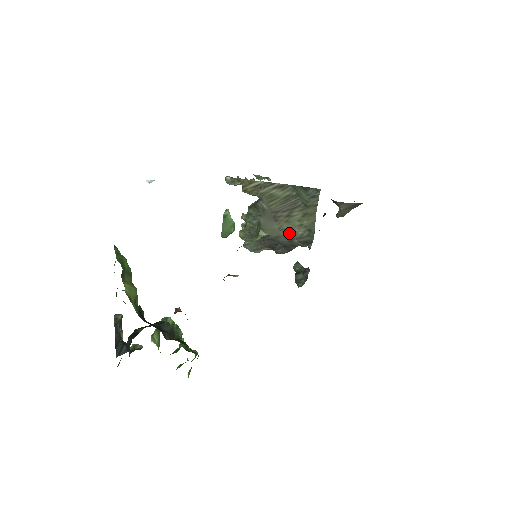
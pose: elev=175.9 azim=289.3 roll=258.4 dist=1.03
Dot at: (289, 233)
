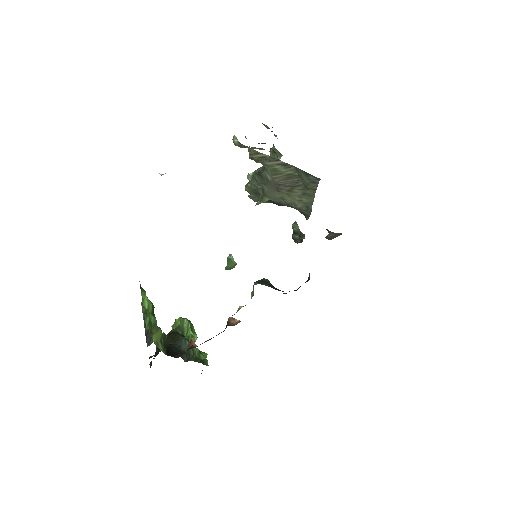
Dot at: (290, 203)
